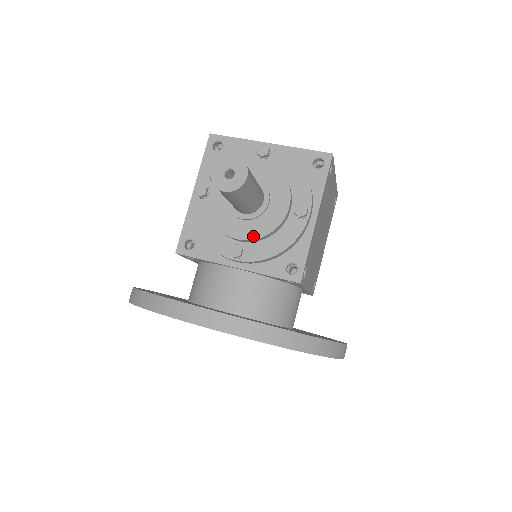
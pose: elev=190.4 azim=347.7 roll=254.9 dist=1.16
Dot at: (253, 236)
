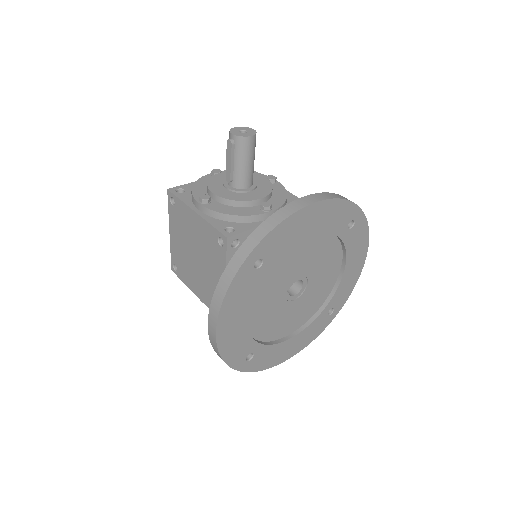
Dot at: (266, 193)
